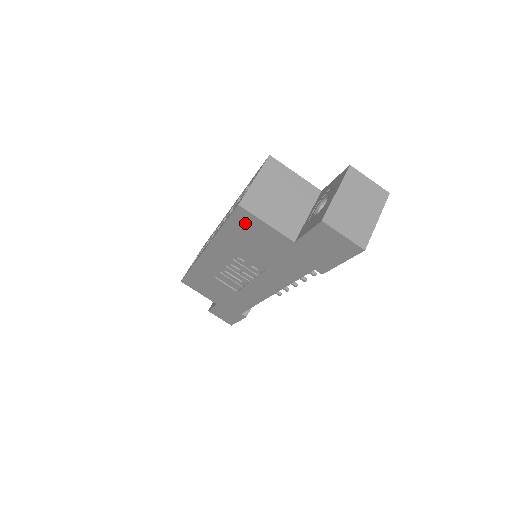
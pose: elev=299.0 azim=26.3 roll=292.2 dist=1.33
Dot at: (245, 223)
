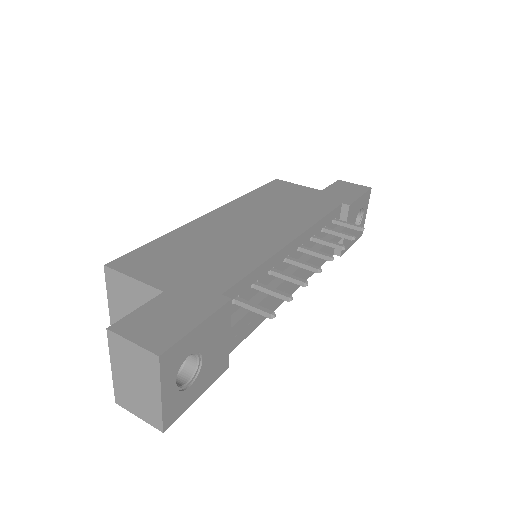
Dot at: occluded
